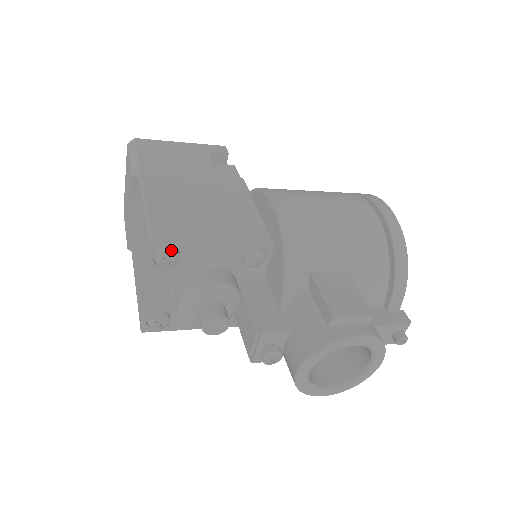
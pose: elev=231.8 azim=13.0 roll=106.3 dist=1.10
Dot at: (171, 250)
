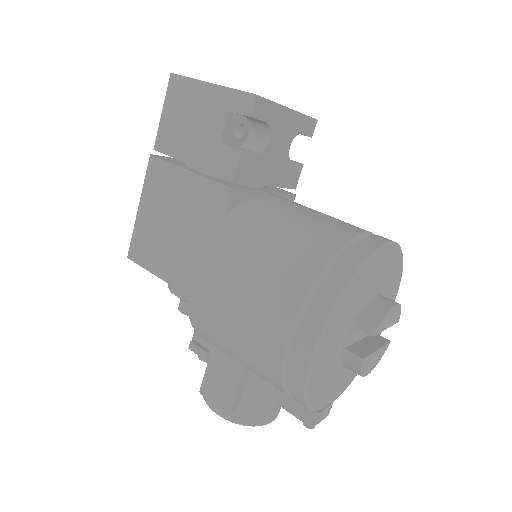
Dot at: occluded
